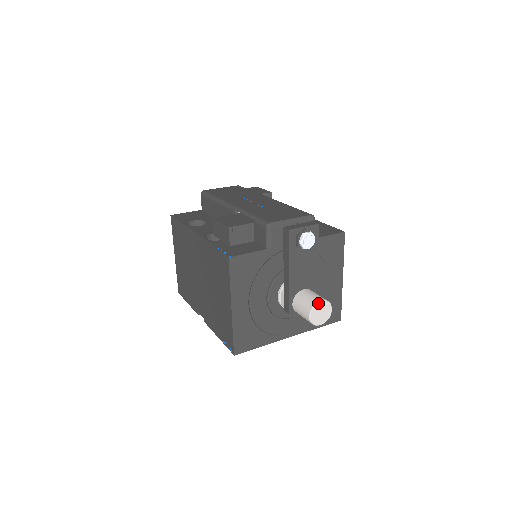
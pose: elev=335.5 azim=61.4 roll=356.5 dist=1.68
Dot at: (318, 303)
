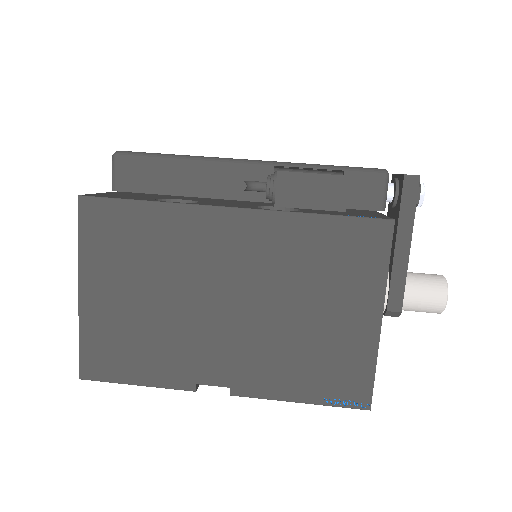
Dot at: occluded
